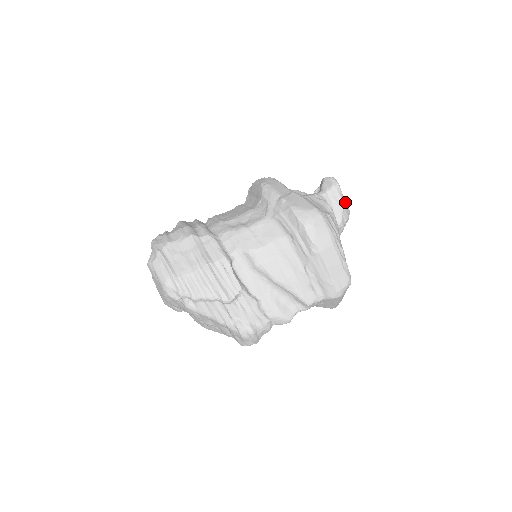
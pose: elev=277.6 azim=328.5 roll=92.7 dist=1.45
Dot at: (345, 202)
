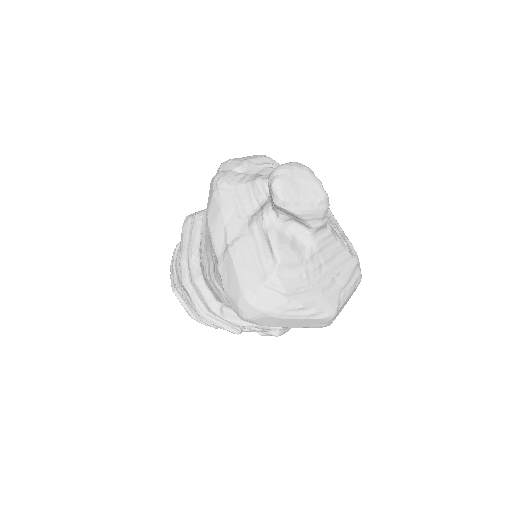
Dot at: (307, 203)
